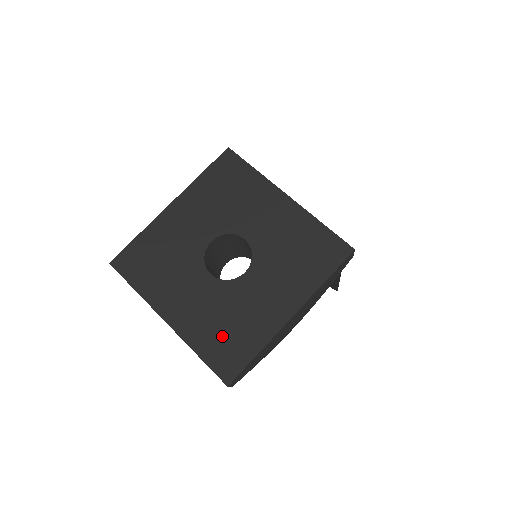
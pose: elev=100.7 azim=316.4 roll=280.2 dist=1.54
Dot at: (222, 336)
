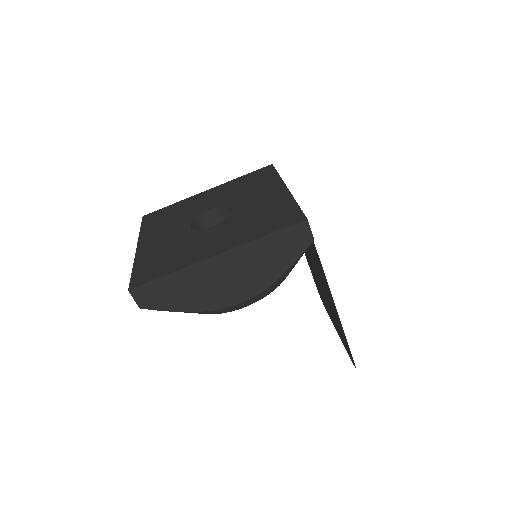
Dot at: (159, 260)
